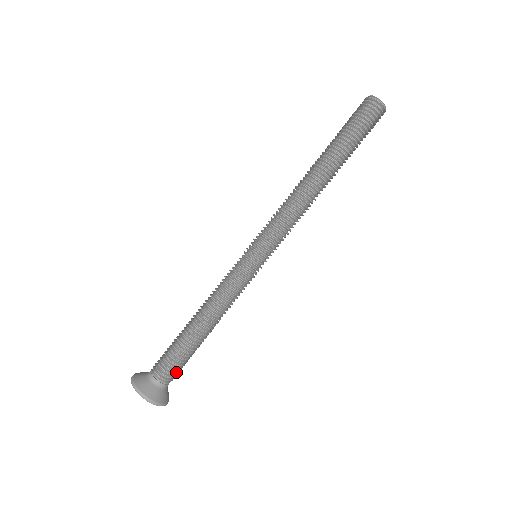
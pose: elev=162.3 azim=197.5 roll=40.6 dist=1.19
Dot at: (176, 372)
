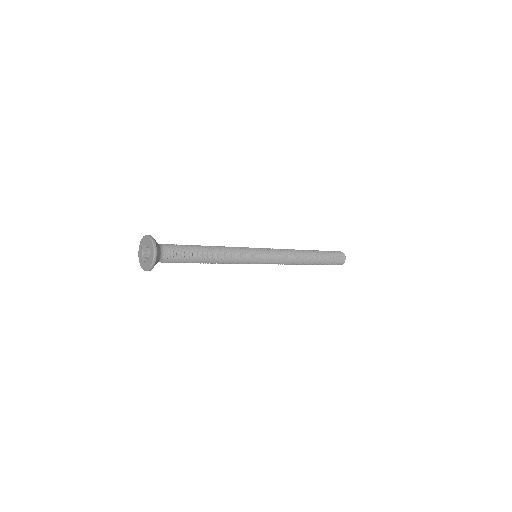
Dot at: (173, 257)
